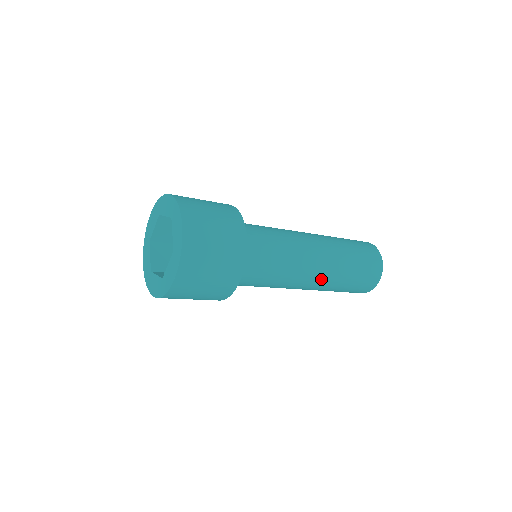
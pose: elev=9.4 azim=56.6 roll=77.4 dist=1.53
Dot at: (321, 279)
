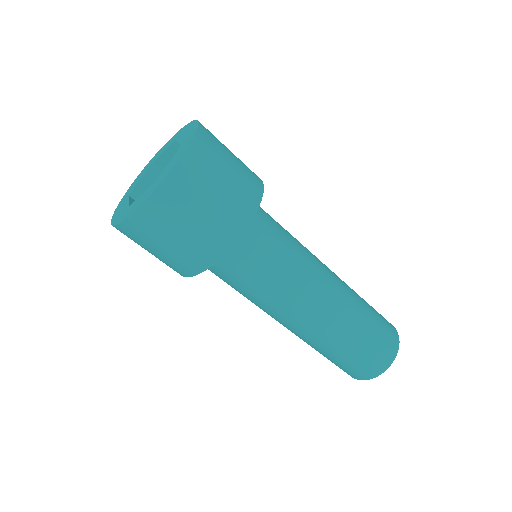
Dot at: (337, 300)
